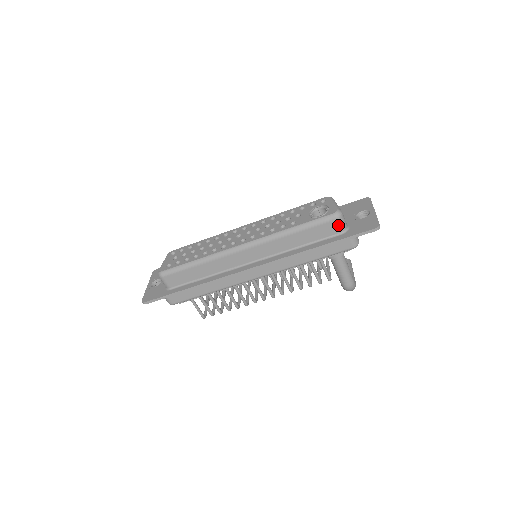
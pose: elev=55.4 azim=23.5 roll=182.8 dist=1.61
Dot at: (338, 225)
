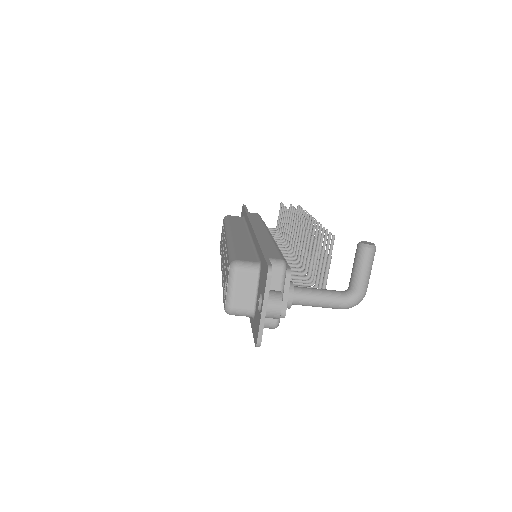
Dot at: (239, 315)
